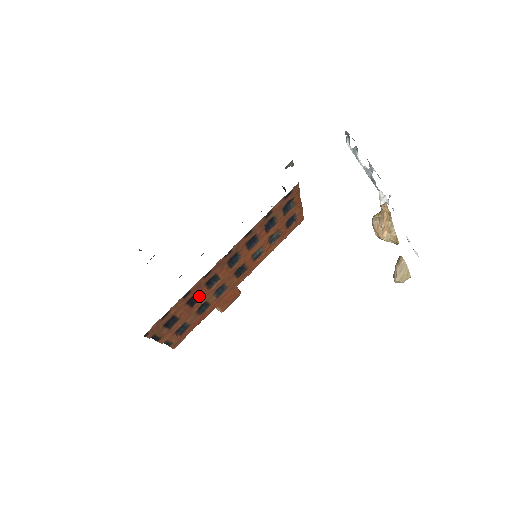
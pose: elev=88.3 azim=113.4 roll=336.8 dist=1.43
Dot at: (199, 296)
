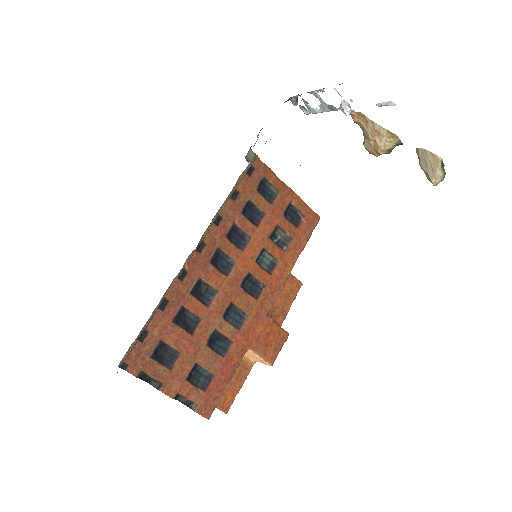
Dot at: (194, 316)
